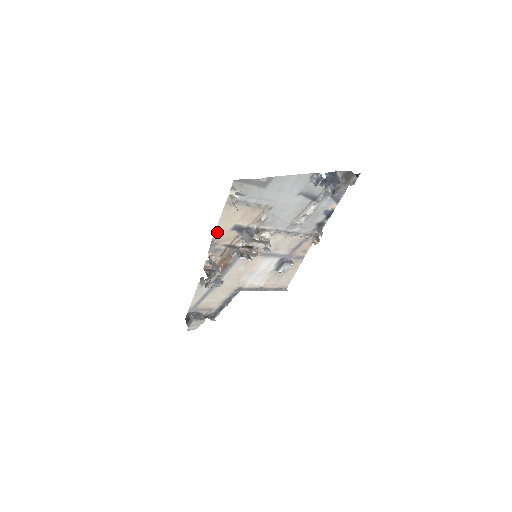
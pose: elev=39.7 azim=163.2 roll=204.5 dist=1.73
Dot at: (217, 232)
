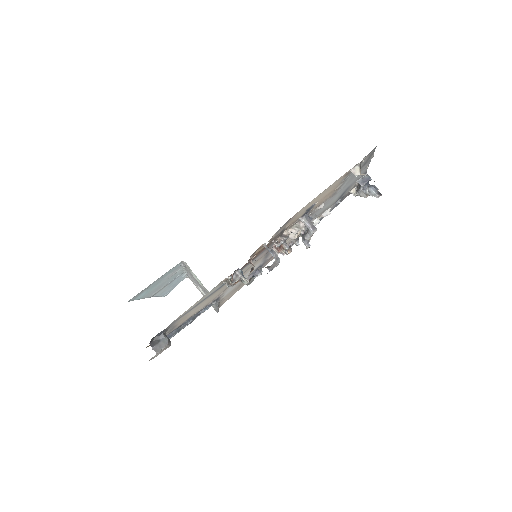
Dot at: (304, 207)
